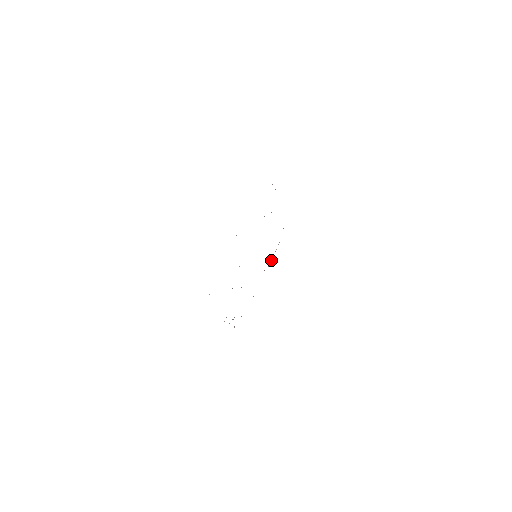
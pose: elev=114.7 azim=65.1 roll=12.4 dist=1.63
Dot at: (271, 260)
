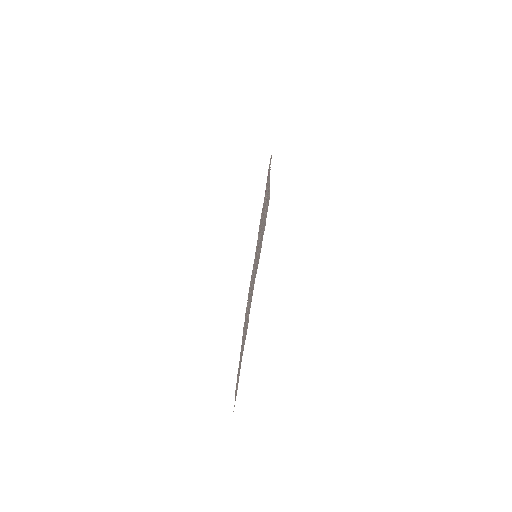
Dot at: occluded
